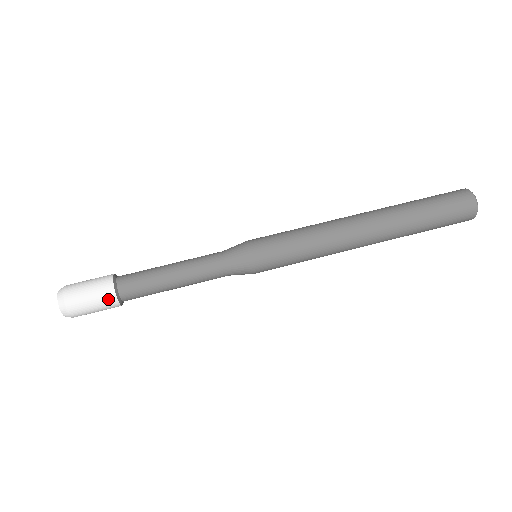
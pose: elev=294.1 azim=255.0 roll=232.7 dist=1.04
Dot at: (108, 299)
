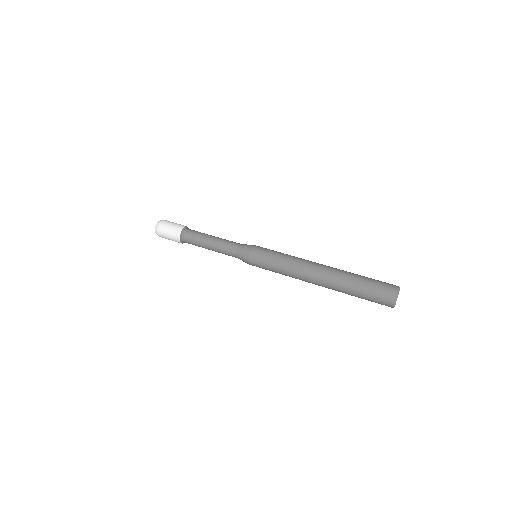
Dot at: (180, 227)
